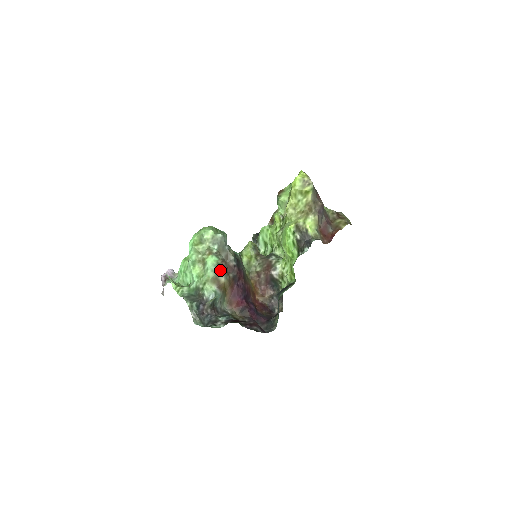
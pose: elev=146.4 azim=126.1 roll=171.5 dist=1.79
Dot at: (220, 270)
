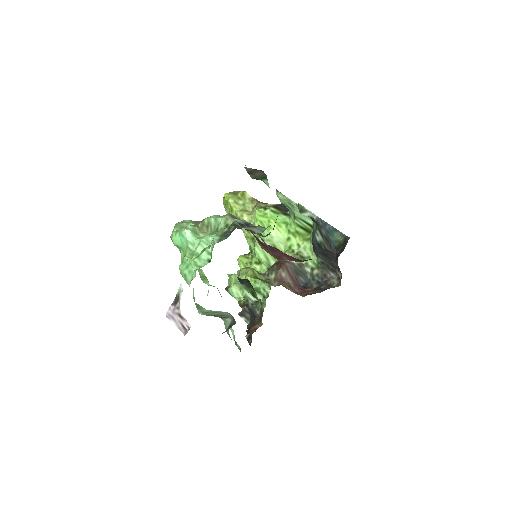
Dot at: occluded
